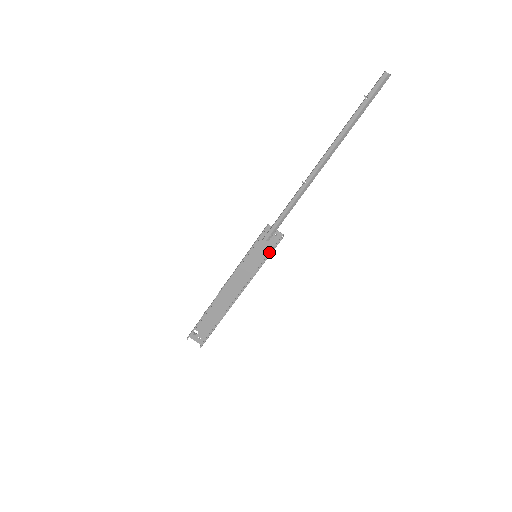
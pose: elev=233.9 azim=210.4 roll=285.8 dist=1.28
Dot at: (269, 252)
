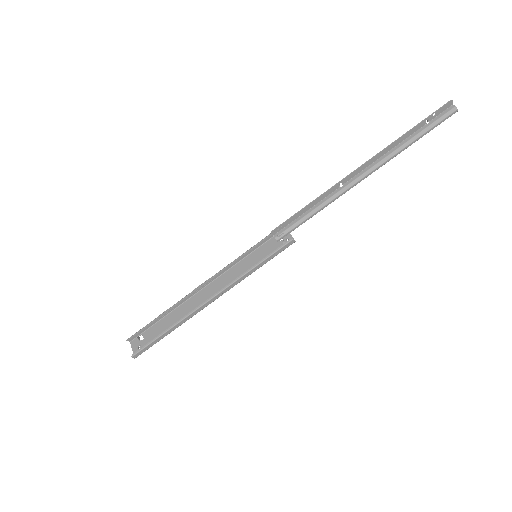
Dot at: (271, 257)
